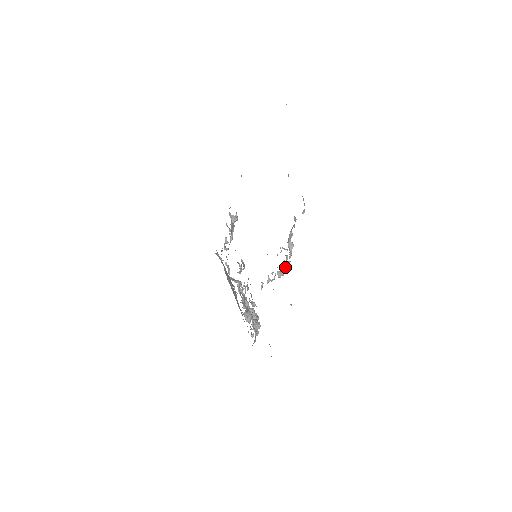
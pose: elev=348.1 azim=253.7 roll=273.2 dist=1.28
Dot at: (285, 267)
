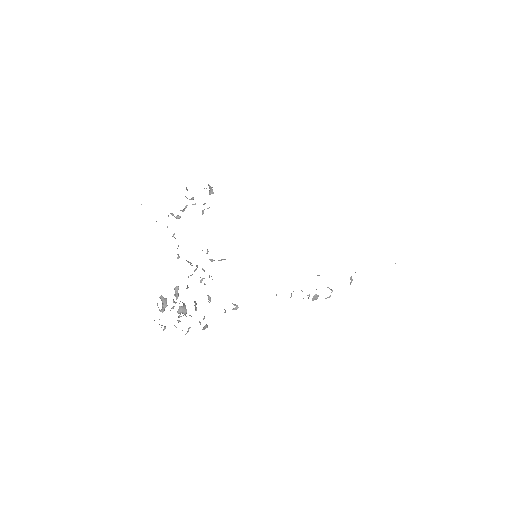
Dot at: occluded
